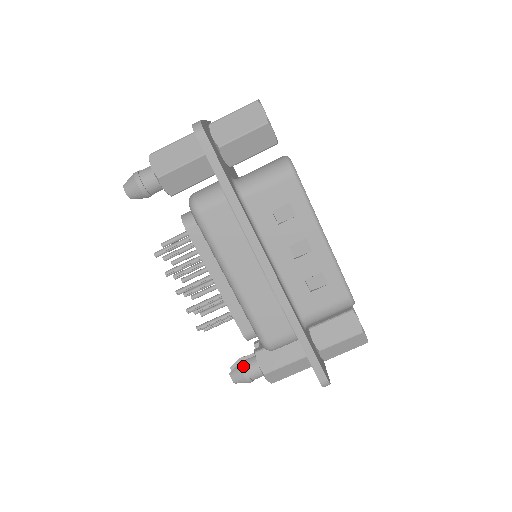
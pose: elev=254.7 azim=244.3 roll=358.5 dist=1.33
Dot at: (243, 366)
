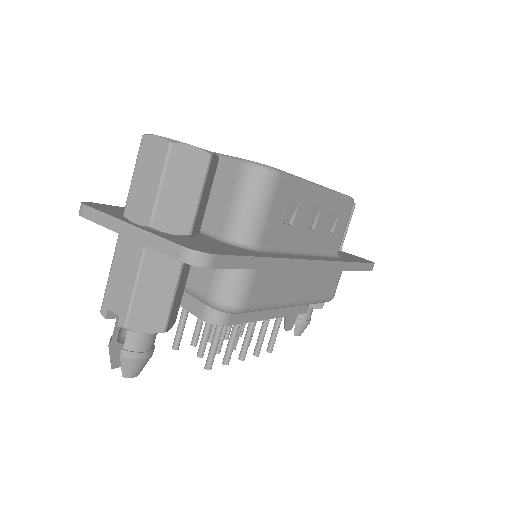
Dot at: (301, 321)
